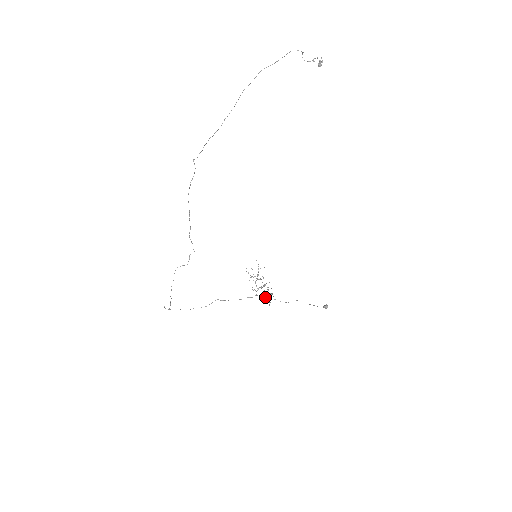
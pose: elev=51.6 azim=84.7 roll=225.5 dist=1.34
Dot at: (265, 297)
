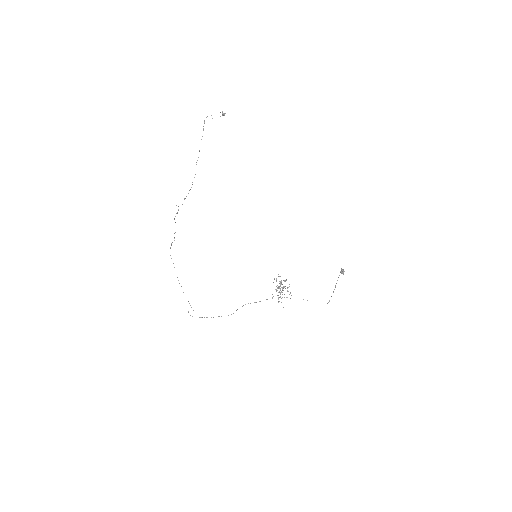
Dot at: (282, 287)
